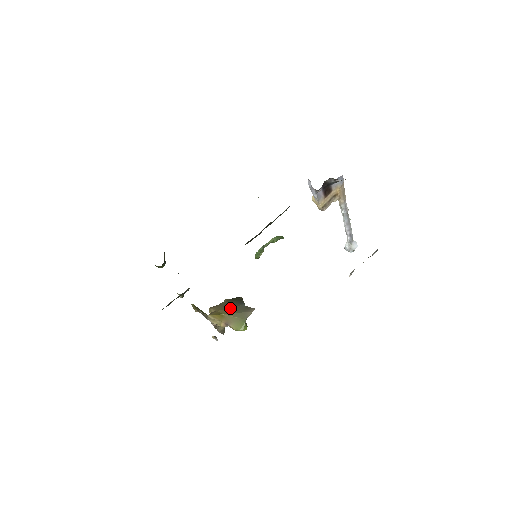
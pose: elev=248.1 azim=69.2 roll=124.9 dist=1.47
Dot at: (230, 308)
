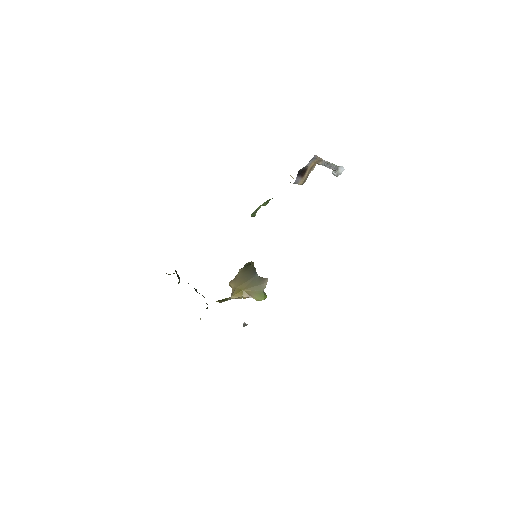
Dot at: (246, 282)
